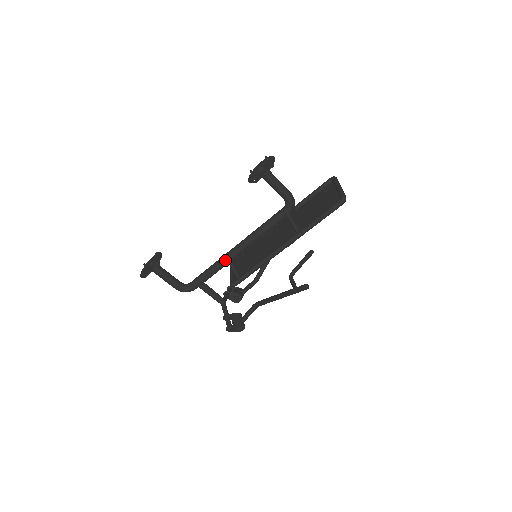
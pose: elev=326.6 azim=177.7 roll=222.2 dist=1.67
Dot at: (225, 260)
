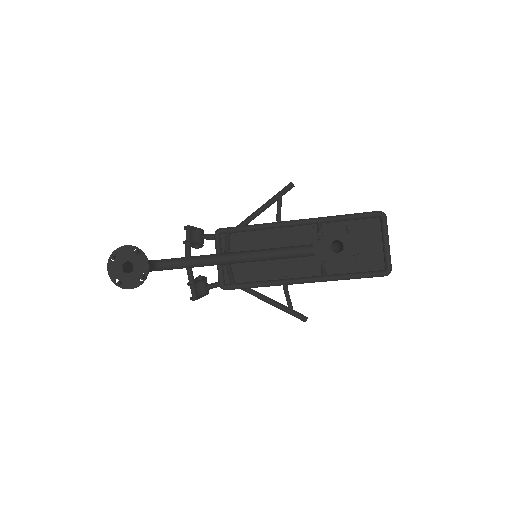
Dot at: (223, 264)
